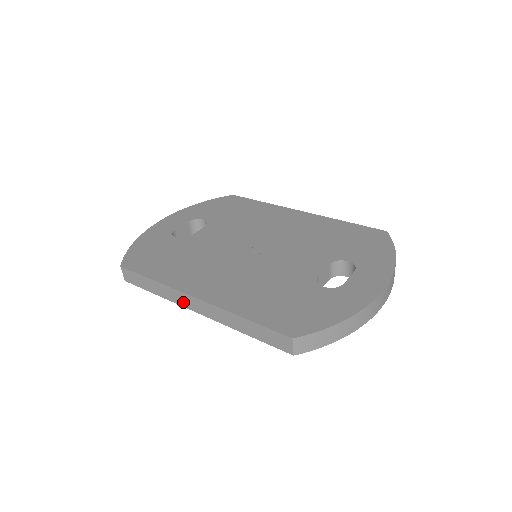
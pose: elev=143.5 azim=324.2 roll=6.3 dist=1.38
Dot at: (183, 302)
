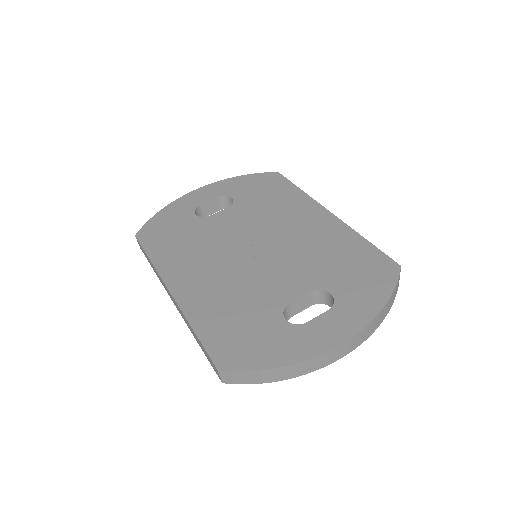
Dot at: (166, 289)
